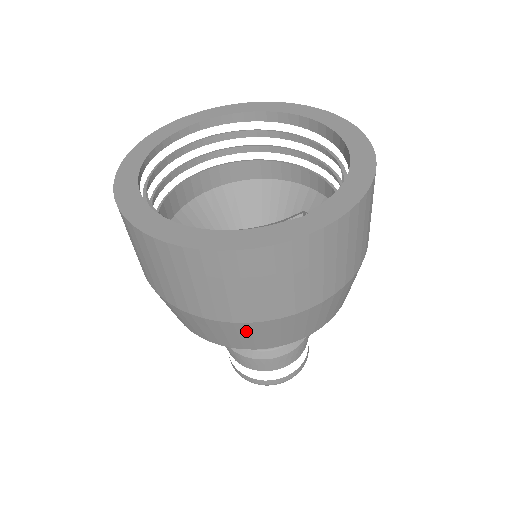
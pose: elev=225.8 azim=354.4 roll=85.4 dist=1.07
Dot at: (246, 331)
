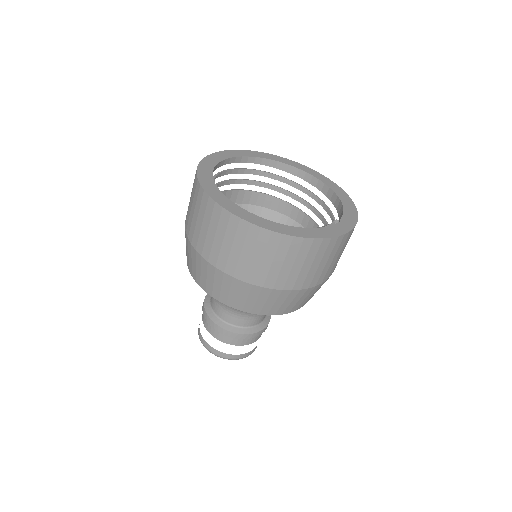
Dot at: (292, 297)
